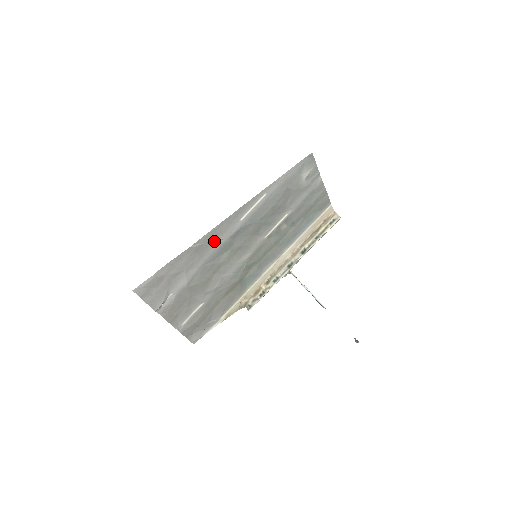
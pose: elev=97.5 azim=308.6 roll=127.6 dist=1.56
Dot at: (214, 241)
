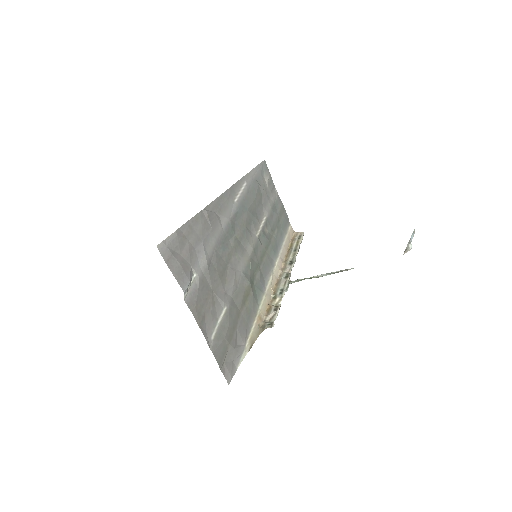
Dot at: (219, 216)
